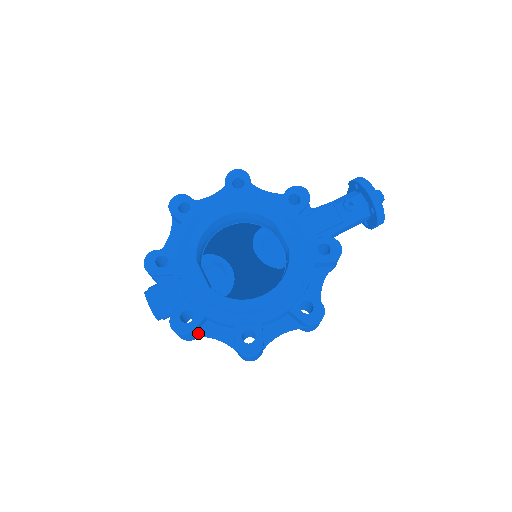
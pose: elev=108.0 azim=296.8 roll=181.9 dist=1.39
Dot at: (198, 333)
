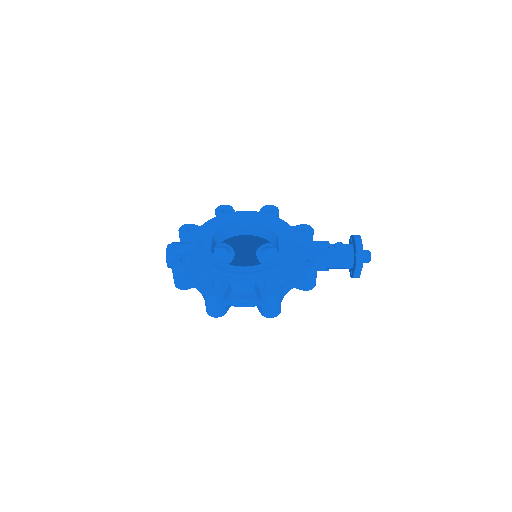
Dot at: (186, 278)
